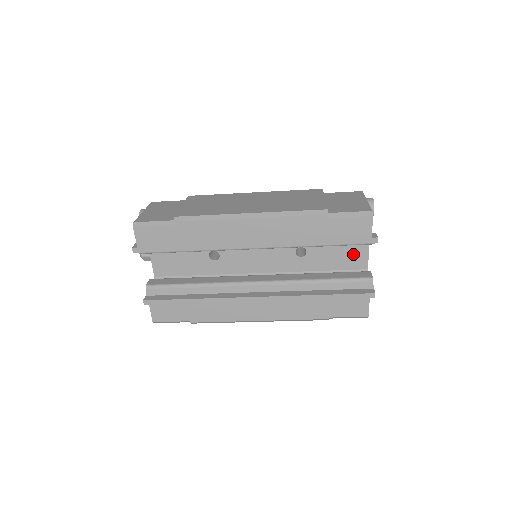
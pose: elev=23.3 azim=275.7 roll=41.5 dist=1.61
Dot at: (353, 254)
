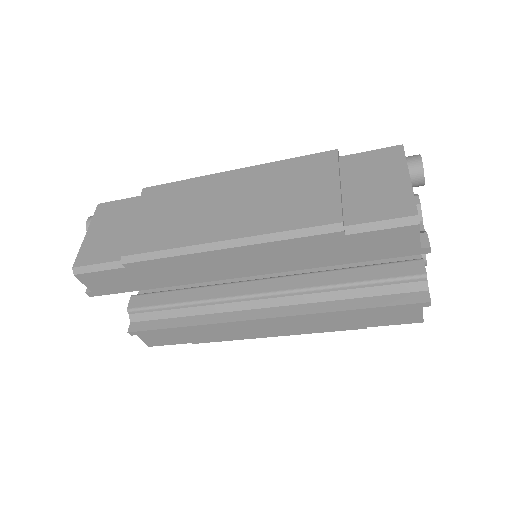
Dot at: occluded
